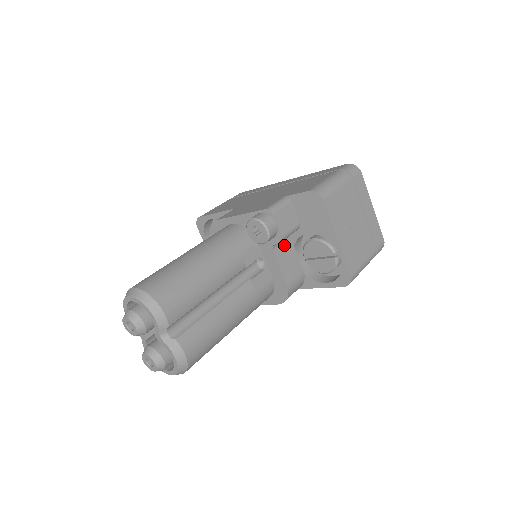
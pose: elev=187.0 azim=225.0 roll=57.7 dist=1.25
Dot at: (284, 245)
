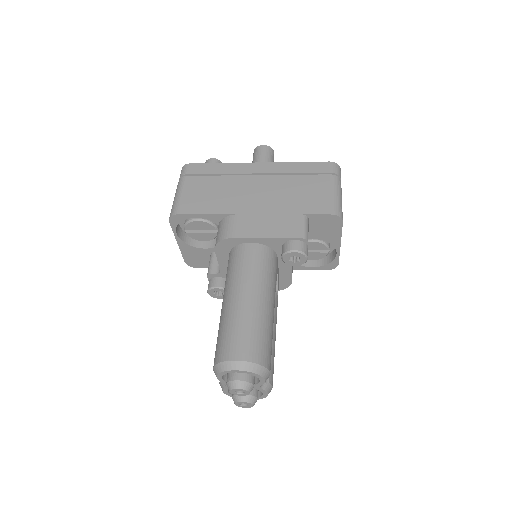
Dot at: occluded
